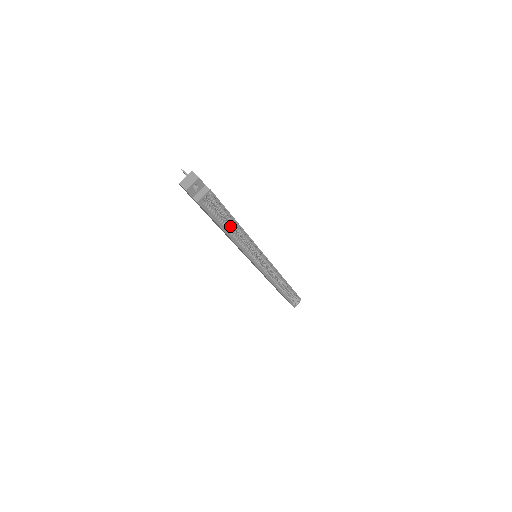
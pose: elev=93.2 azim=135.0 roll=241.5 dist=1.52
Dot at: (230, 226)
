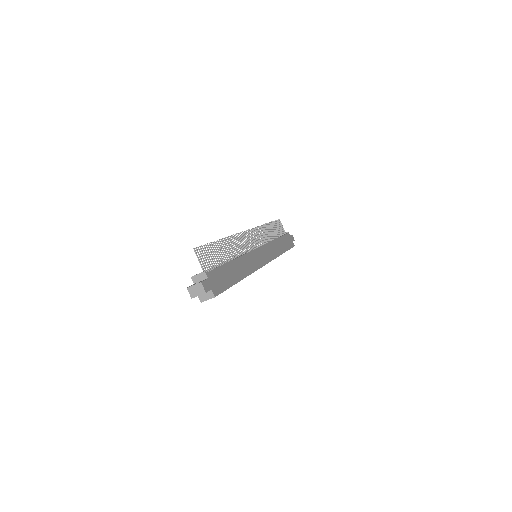
Dot at: occluded
